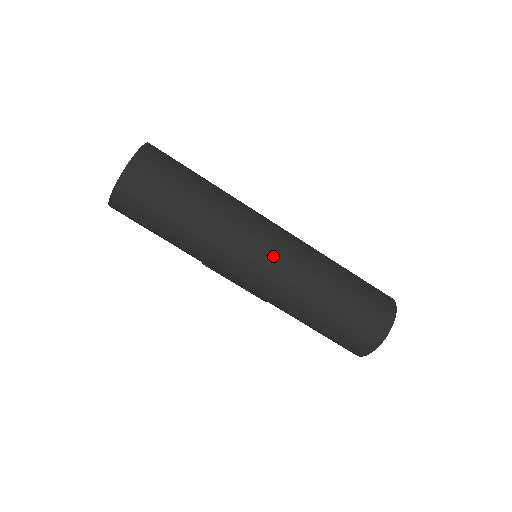
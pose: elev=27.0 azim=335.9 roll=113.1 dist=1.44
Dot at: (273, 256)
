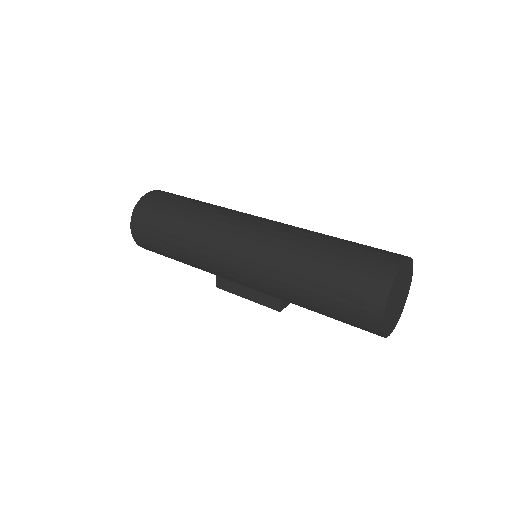
Dot at: (255, 229)
